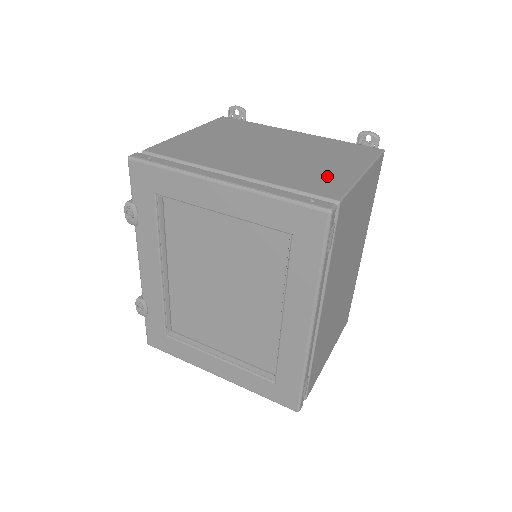
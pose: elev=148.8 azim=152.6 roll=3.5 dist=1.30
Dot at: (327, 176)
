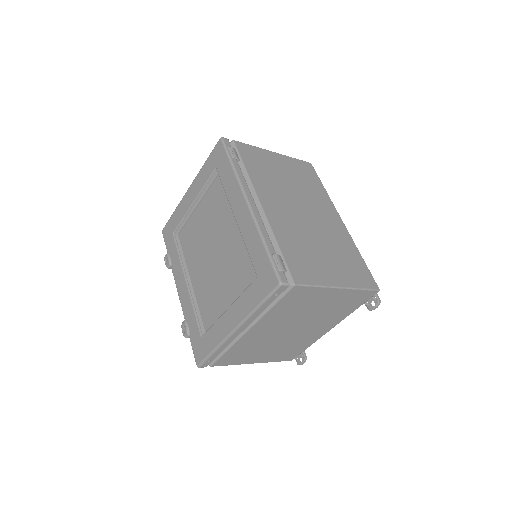
Dot at: occluded
